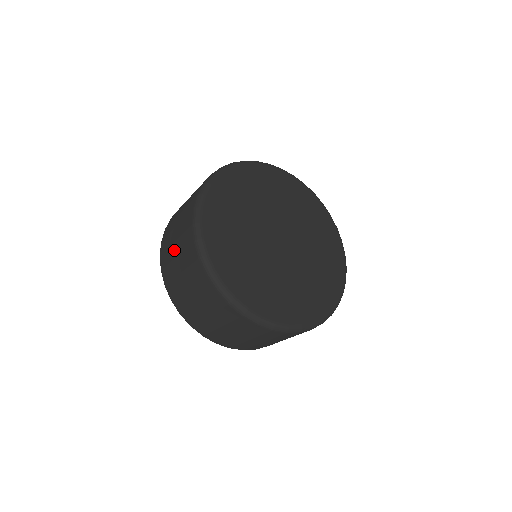
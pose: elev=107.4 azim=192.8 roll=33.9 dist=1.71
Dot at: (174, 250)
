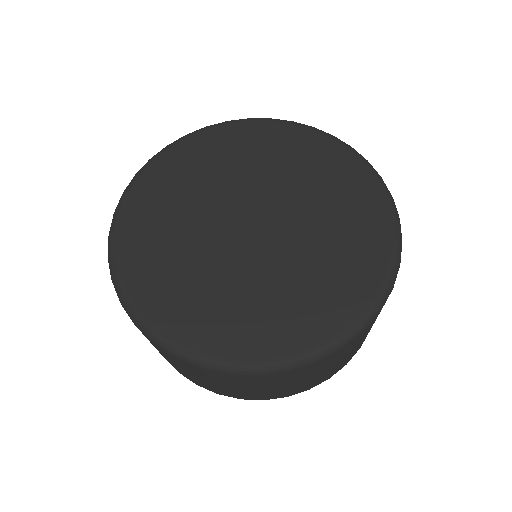
Dot at: occluded
